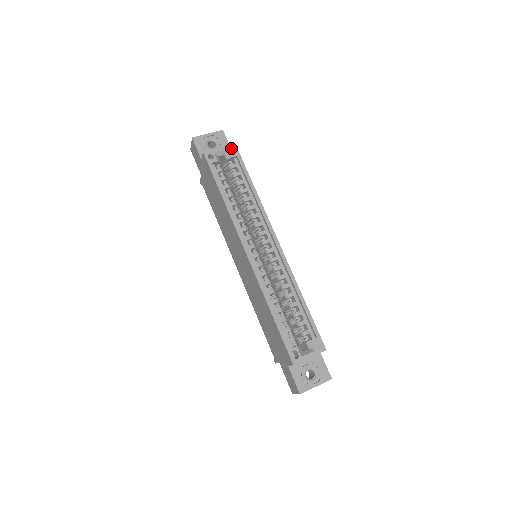
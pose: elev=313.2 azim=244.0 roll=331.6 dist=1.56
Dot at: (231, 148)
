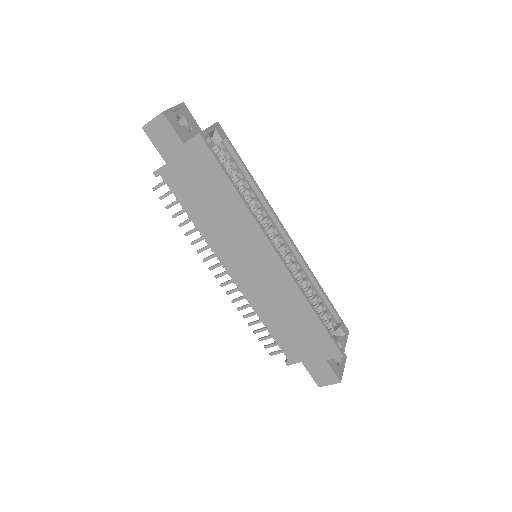
Dot at: (218, 128)
